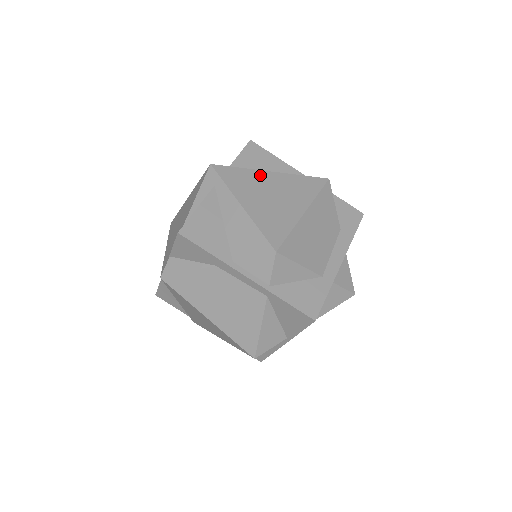
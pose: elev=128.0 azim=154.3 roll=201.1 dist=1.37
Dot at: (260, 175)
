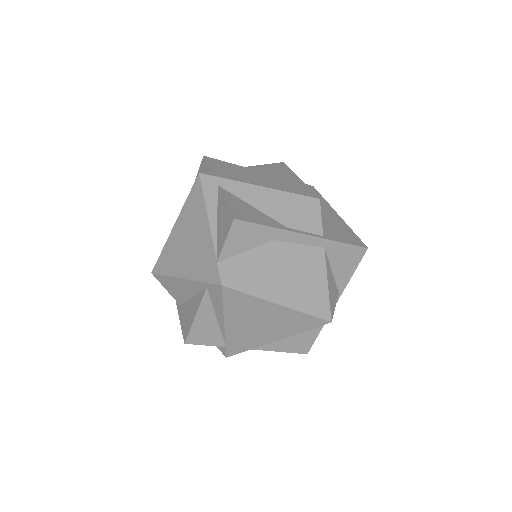
Dot at: (242, 170)
